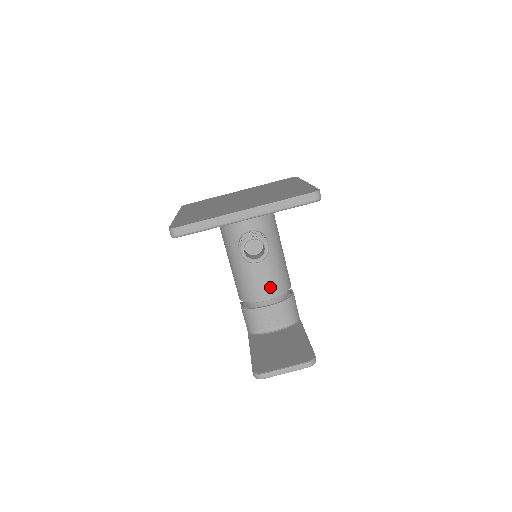
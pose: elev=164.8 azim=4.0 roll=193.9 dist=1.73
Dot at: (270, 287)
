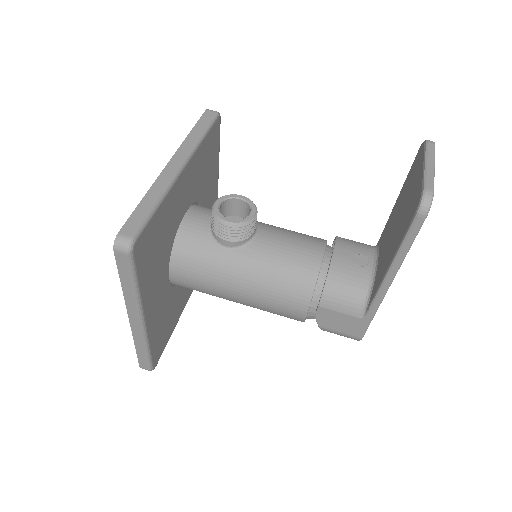
Dot at: (305, 242)
